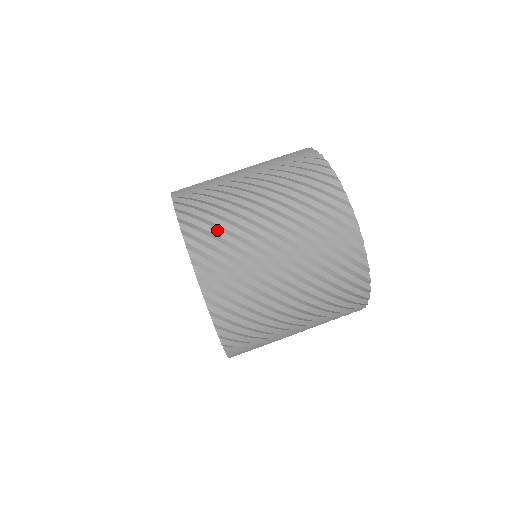
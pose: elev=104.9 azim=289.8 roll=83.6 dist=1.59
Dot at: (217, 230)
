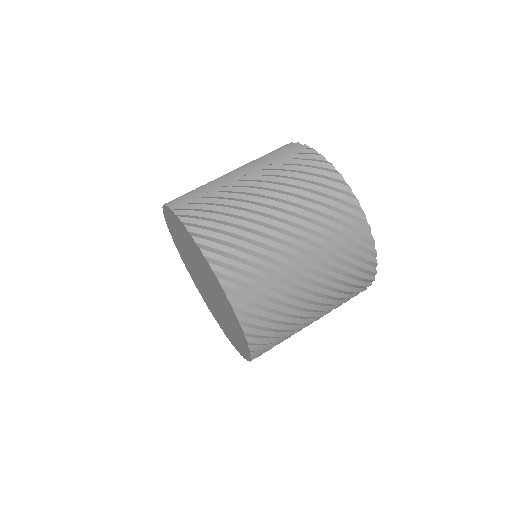
Dot at: (194, 192)
